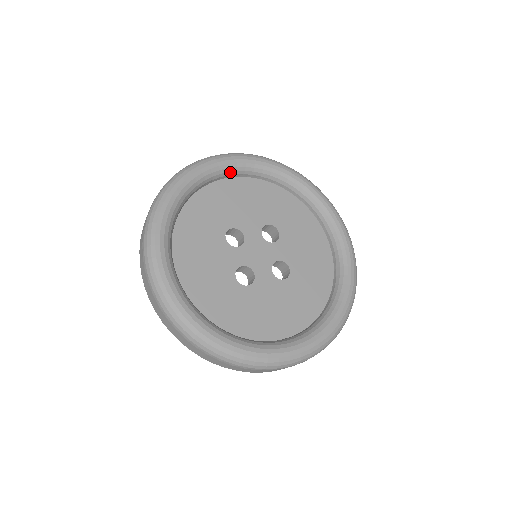
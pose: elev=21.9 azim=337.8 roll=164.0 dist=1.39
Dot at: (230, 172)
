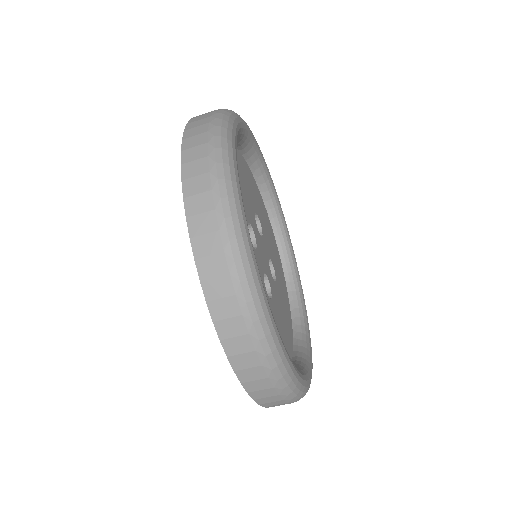
Dot at: (277, 218)
